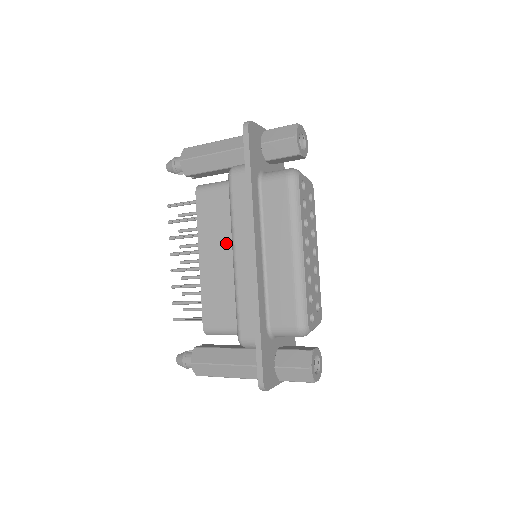
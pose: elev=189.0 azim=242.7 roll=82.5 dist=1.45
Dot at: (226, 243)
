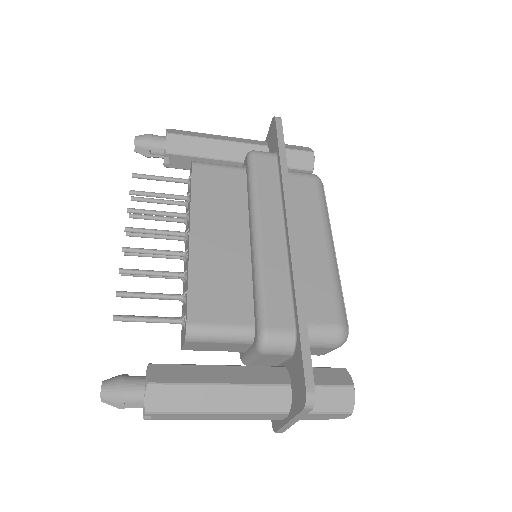
Dot at: (234, 222)
